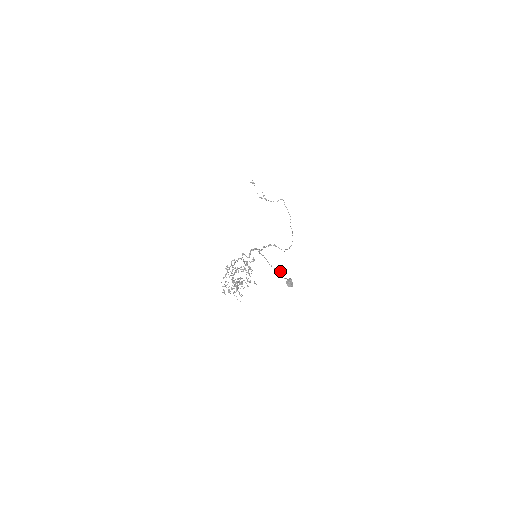
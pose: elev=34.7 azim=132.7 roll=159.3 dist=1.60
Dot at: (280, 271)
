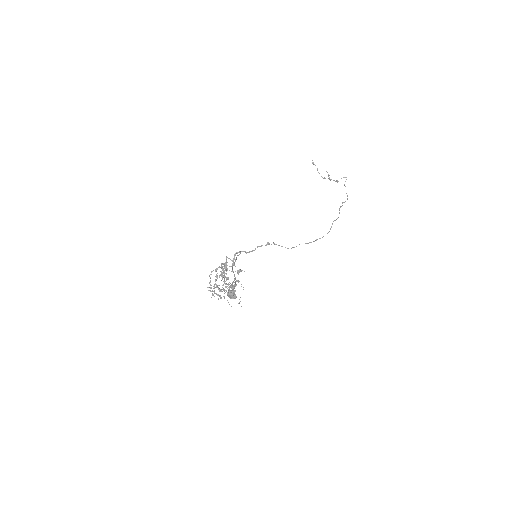
Dot at: (234, 280)
